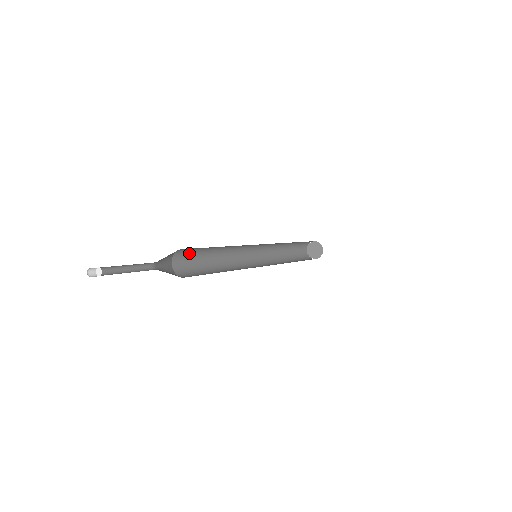
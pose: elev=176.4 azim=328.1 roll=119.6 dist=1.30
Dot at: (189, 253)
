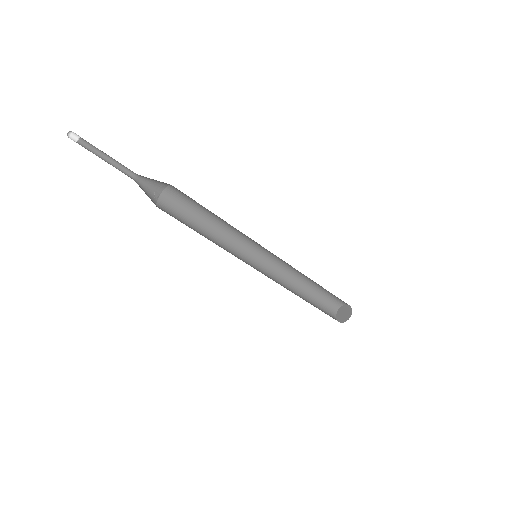
Dot at: (176, 209)
